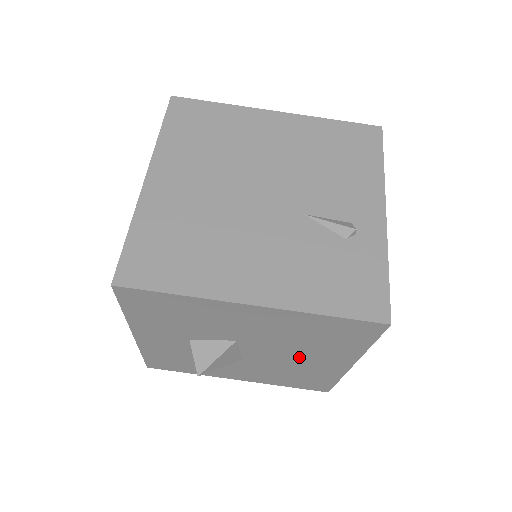
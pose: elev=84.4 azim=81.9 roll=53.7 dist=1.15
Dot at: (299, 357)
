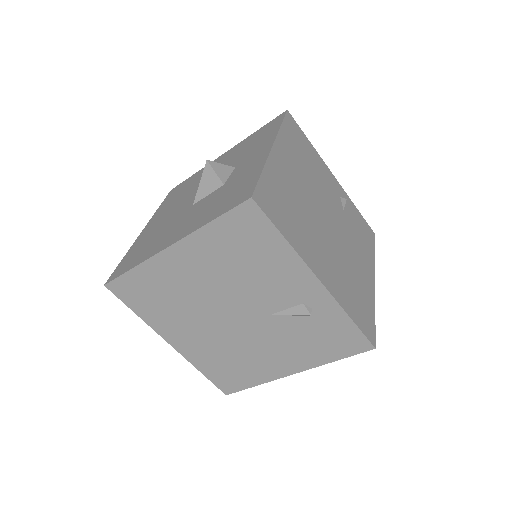
Dot at: occluded
